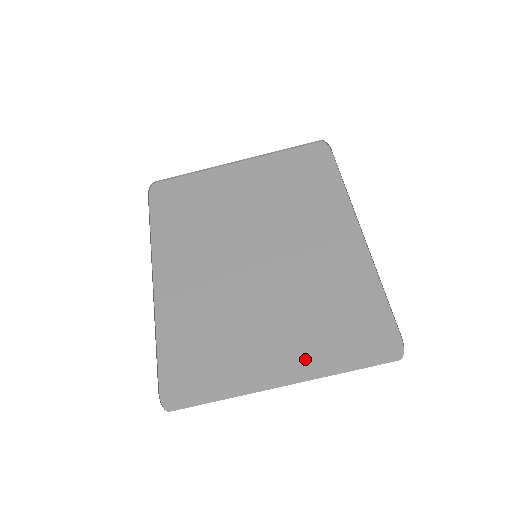
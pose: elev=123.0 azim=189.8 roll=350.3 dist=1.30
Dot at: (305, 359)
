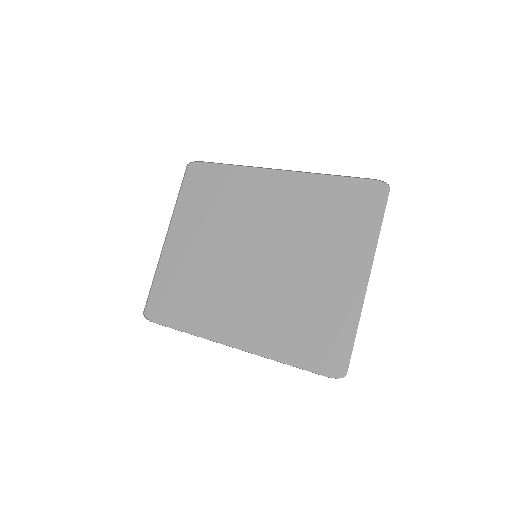
Dot at: (356, 254)
